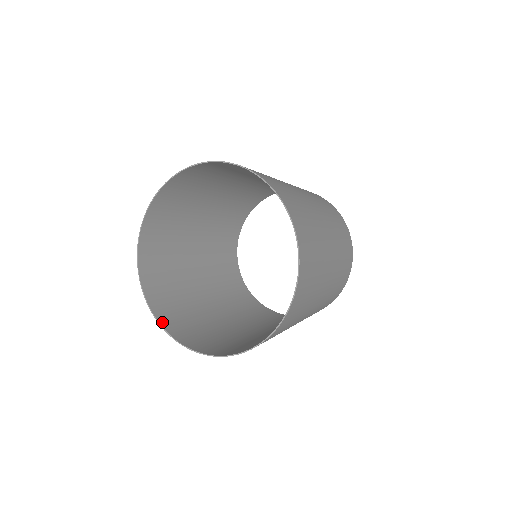
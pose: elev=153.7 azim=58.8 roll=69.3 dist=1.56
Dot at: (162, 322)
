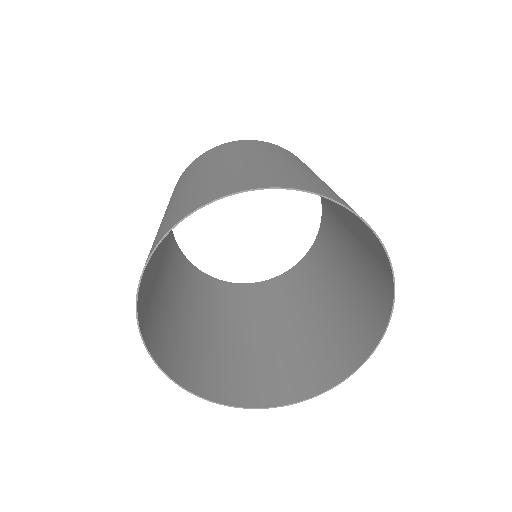
Dot at: (209, 396)
